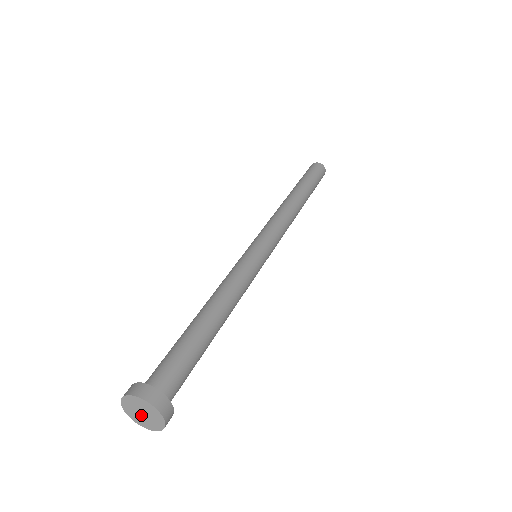
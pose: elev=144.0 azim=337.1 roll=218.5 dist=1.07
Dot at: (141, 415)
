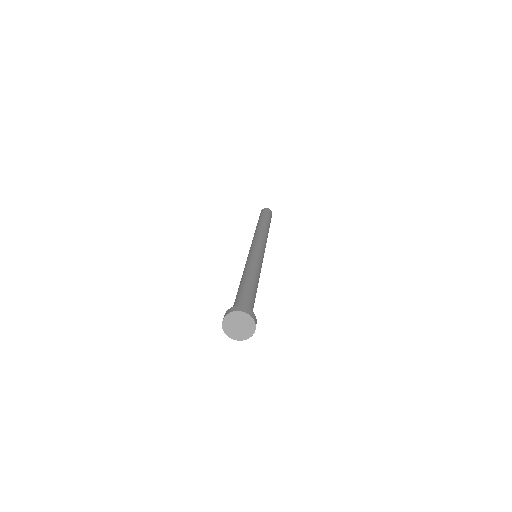
Dot at: (238, 329)
